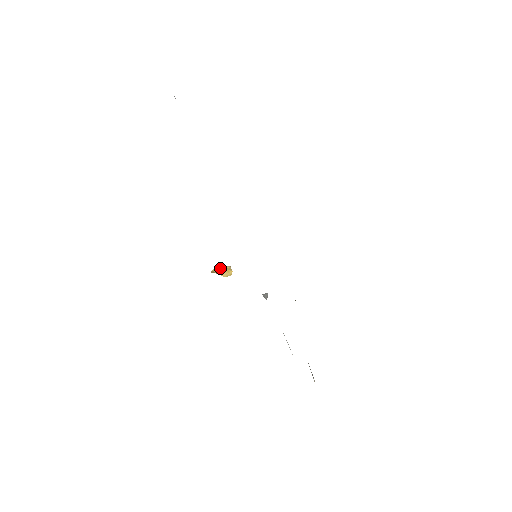
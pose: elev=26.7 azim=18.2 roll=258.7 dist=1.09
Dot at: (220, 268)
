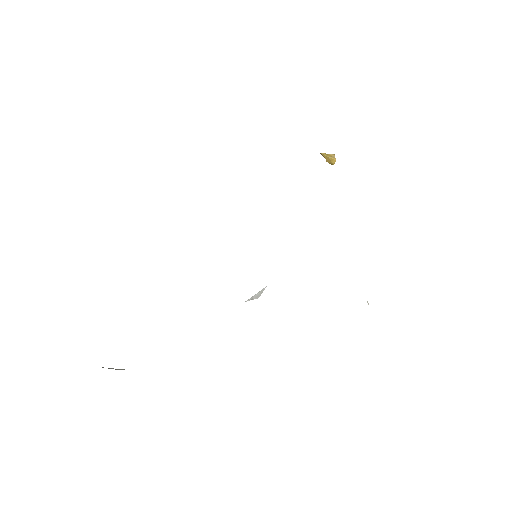
Dot at: (324, 154)
